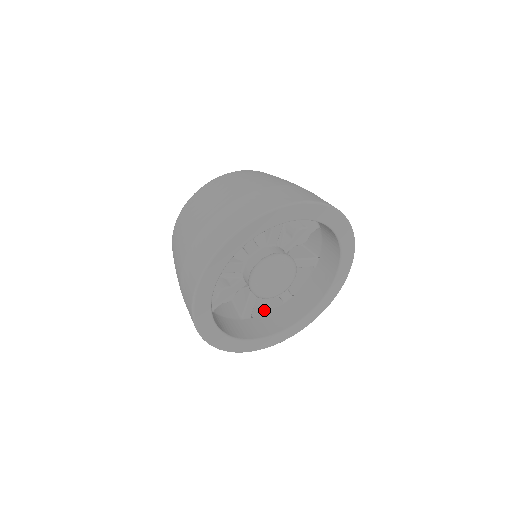
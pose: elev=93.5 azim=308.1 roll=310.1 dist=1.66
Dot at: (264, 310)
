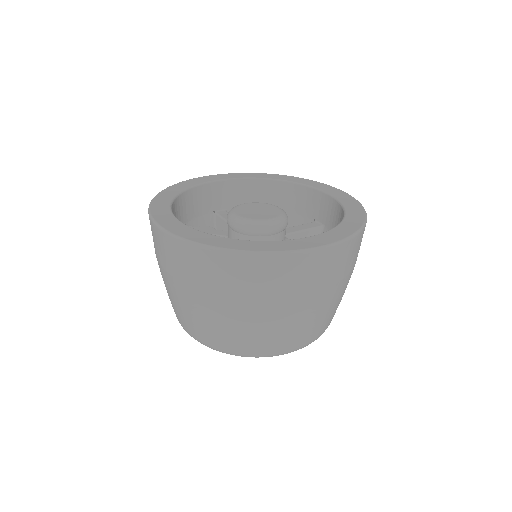
Dot at: occluded
